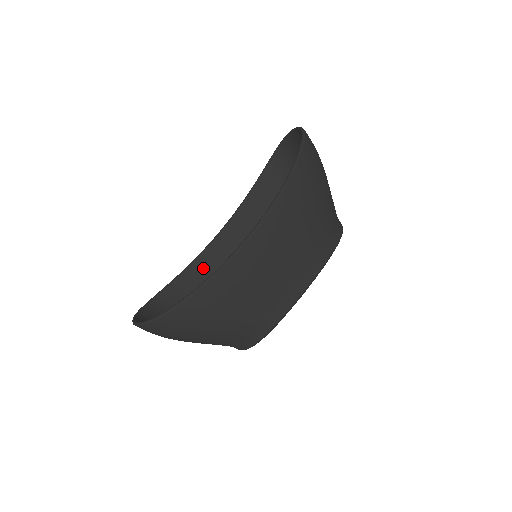
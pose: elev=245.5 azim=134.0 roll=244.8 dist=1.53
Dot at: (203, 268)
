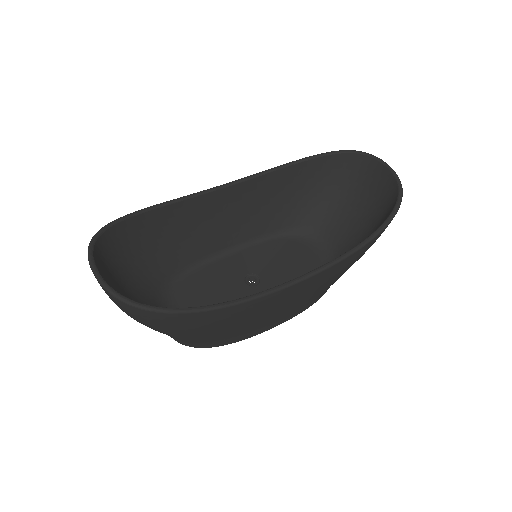
Dot at: (182, 213)
